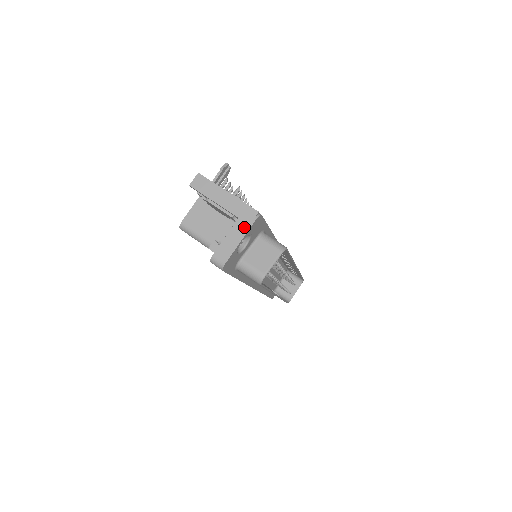
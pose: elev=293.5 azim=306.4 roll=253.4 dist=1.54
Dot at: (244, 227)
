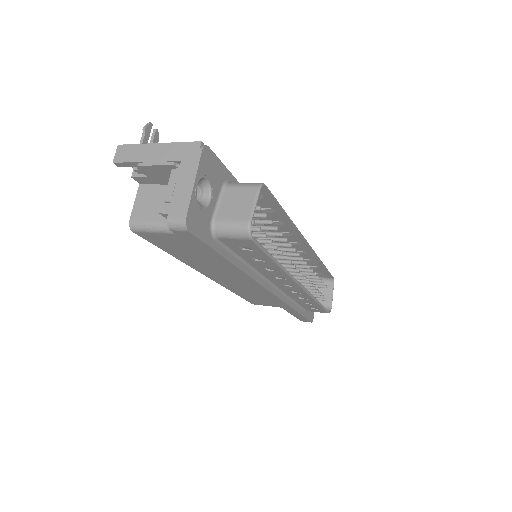
Dot at: (191, 166)
